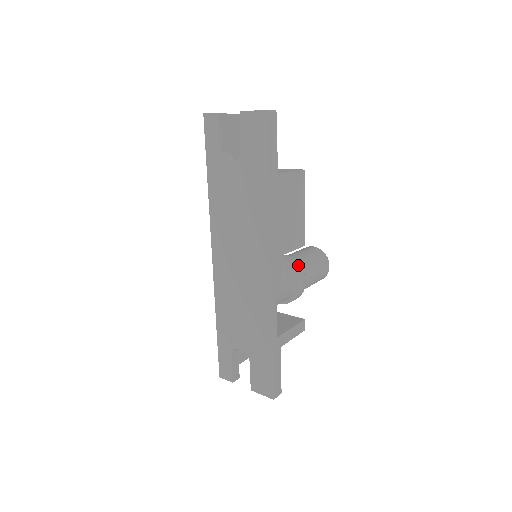
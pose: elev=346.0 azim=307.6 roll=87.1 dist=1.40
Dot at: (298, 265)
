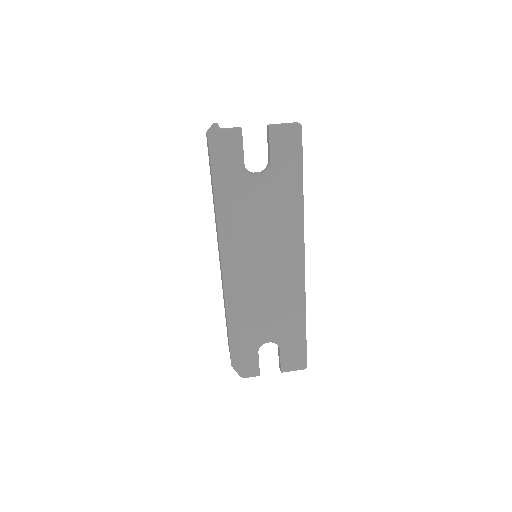
Dot at: occluded
